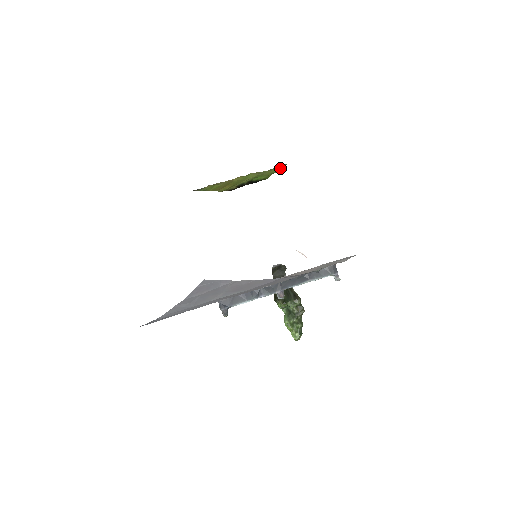
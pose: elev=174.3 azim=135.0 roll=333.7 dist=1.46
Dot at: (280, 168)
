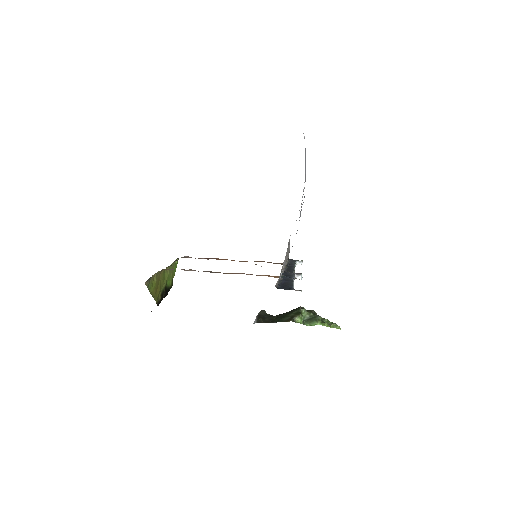
Dot at: (176, 267)
